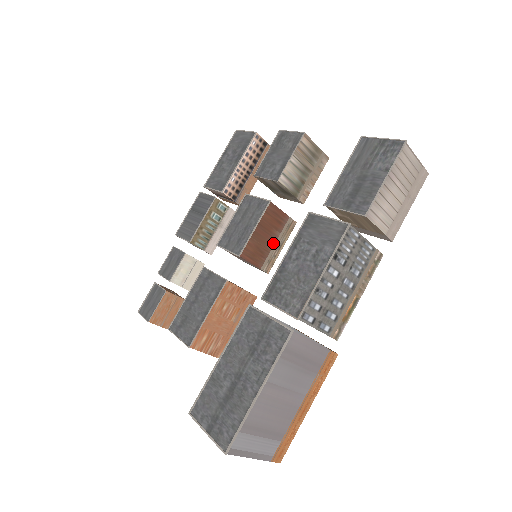
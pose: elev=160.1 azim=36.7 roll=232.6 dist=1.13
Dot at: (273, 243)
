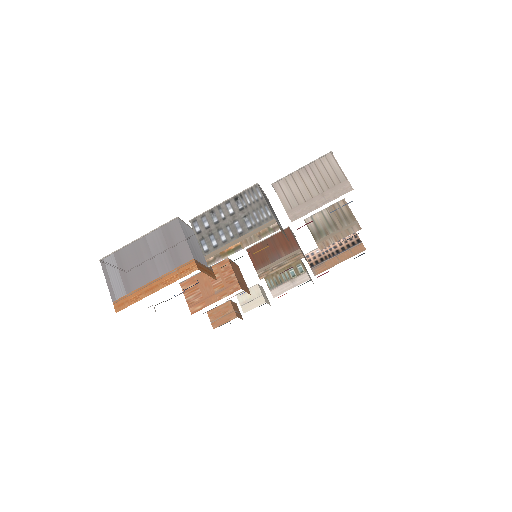
Dot at: (276, 259)
